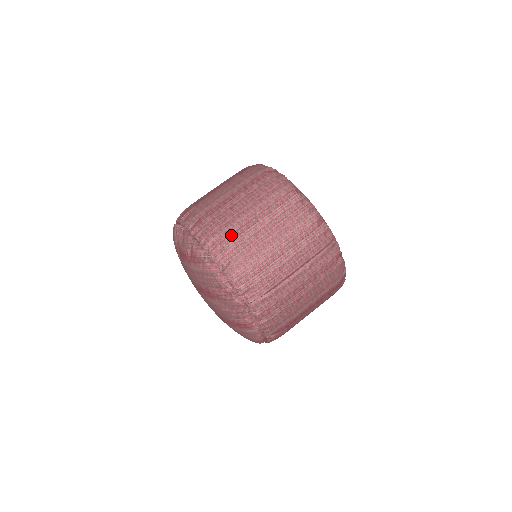
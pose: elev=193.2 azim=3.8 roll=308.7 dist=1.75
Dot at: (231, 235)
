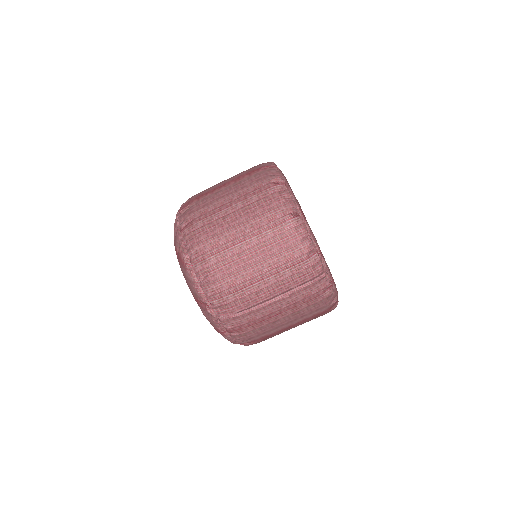
Dot at: (215, 248)
